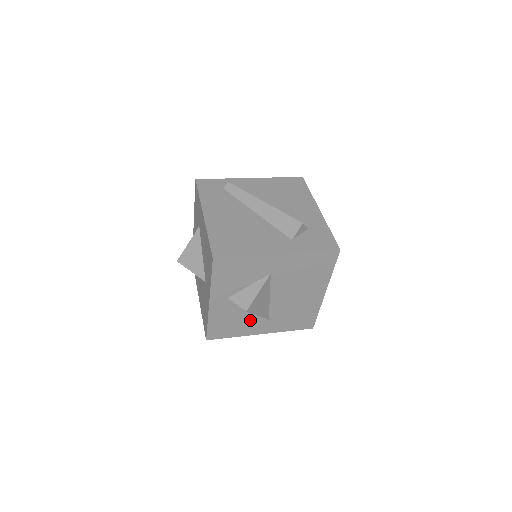
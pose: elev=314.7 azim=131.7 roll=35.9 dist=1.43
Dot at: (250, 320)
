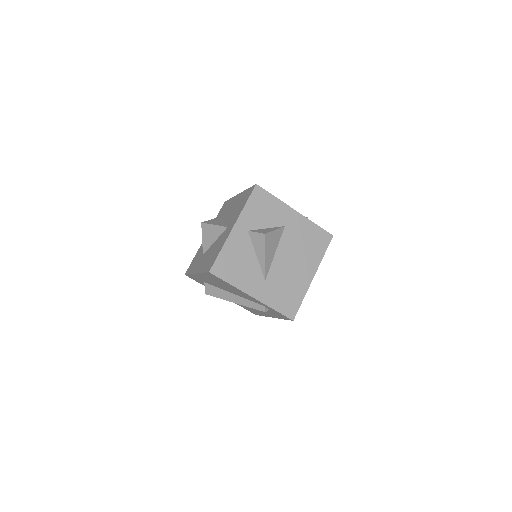
Dot at: (252, 271)
